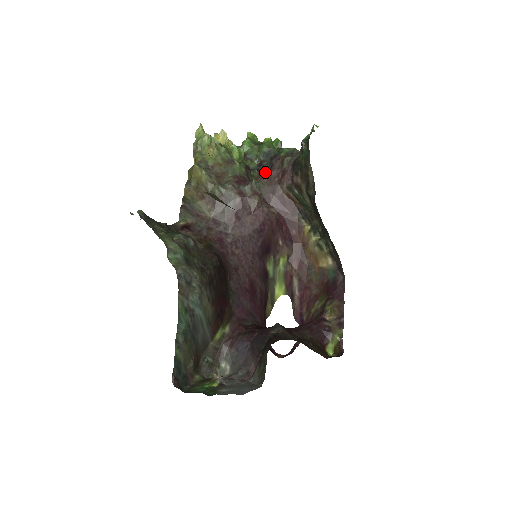
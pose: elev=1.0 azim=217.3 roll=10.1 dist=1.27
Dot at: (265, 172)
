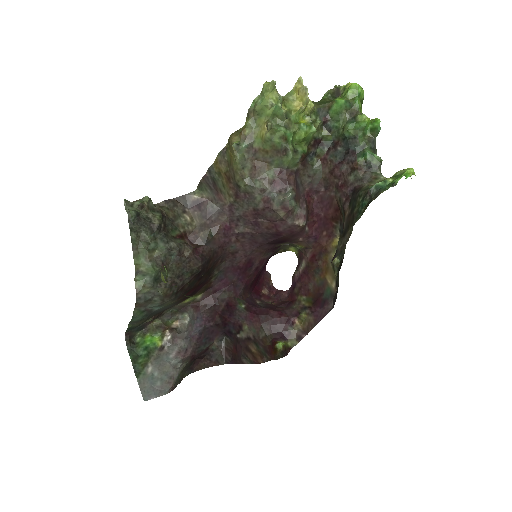
Dot at: (331, 161)
